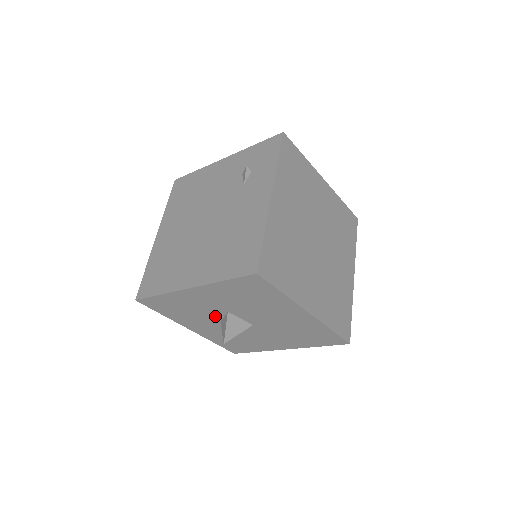
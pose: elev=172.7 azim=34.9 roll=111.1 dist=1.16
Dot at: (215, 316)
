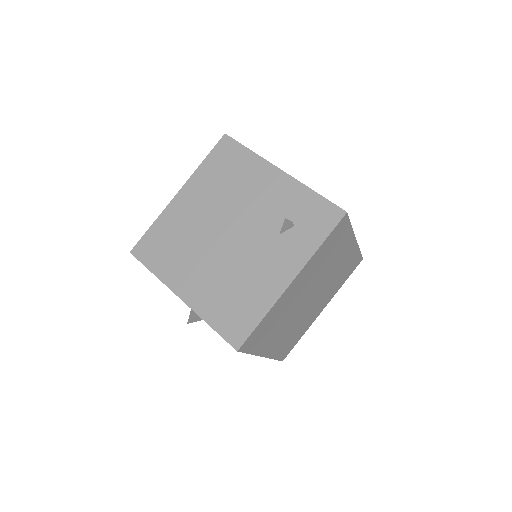
Dot at: occluded
